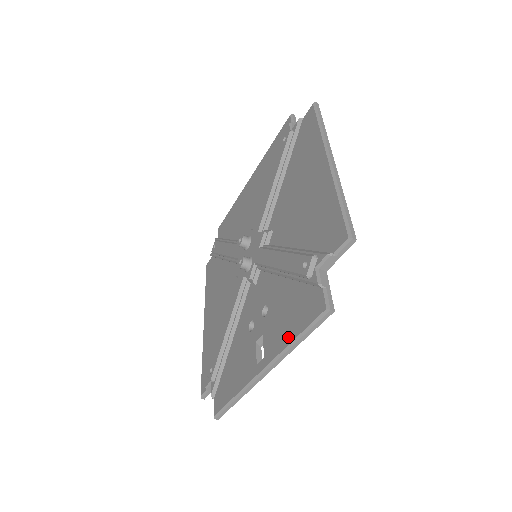
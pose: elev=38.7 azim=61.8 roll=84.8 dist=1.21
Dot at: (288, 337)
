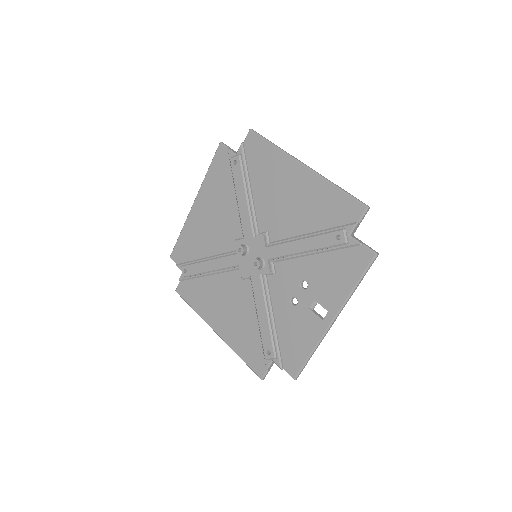
Dot at: (347, 287)
